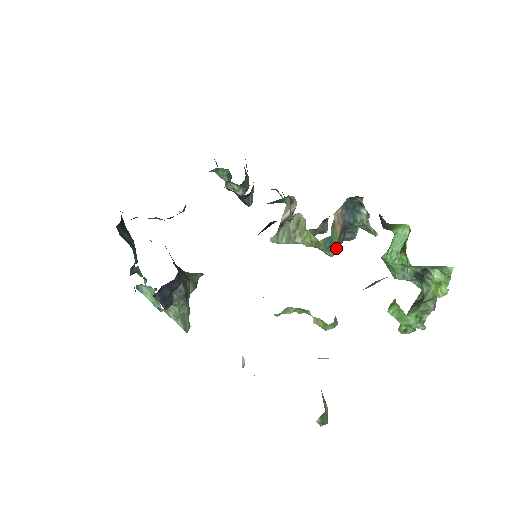
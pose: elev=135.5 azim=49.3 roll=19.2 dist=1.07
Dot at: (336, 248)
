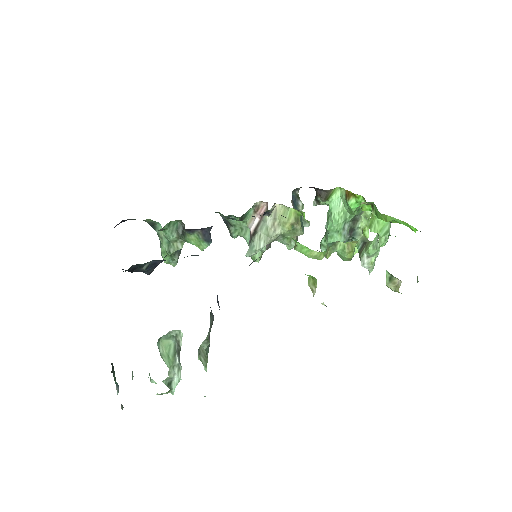
Dot at: occluded
